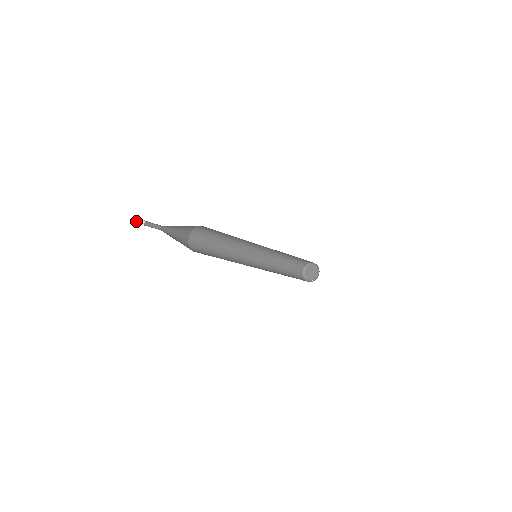
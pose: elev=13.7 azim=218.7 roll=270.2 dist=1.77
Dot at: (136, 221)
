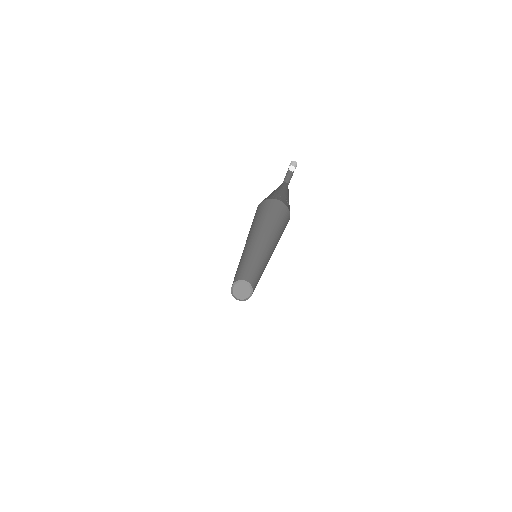
Dot at: (291, 161)
